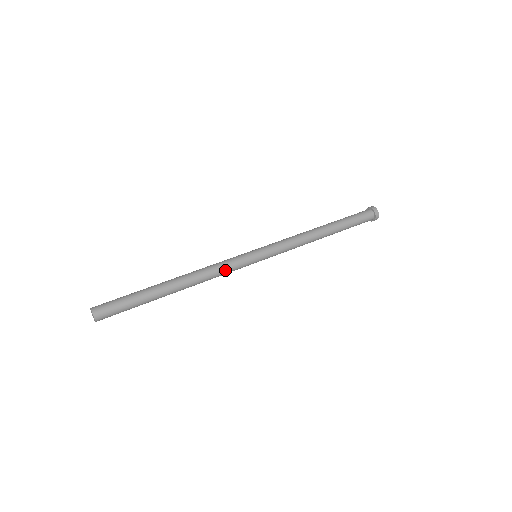
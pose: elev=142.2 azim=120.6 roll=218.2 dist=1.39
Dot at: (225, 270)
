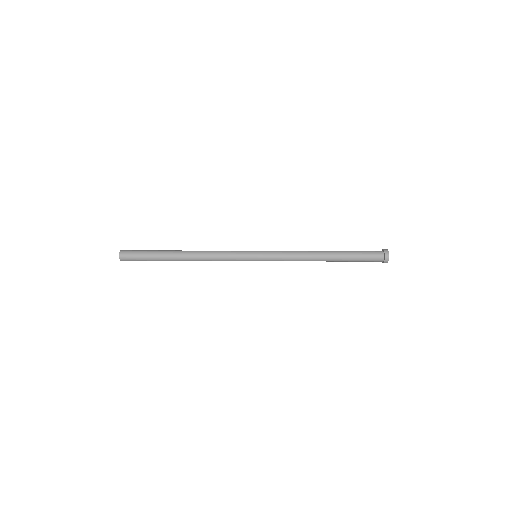
Dot at: (224, 260)
